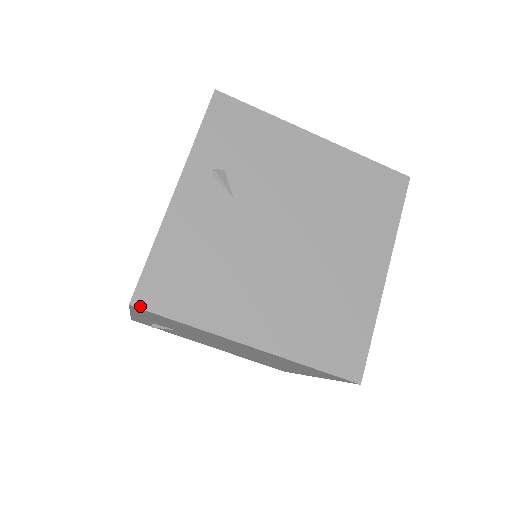
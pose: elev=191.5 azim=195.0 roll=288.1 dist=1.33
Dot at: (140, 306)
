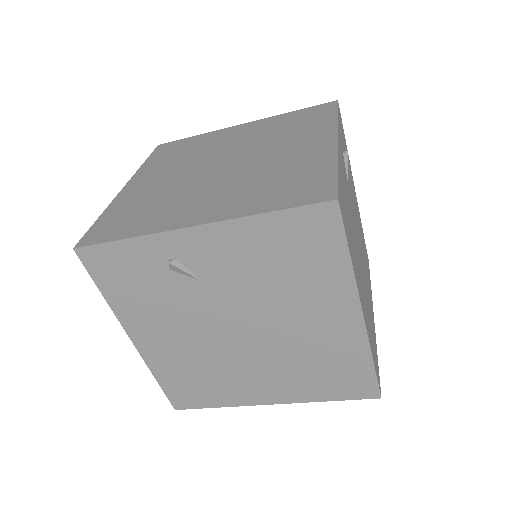
Dot at: (340, 208)
